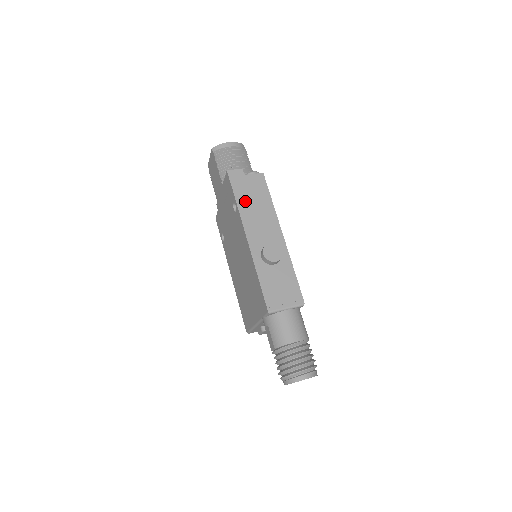
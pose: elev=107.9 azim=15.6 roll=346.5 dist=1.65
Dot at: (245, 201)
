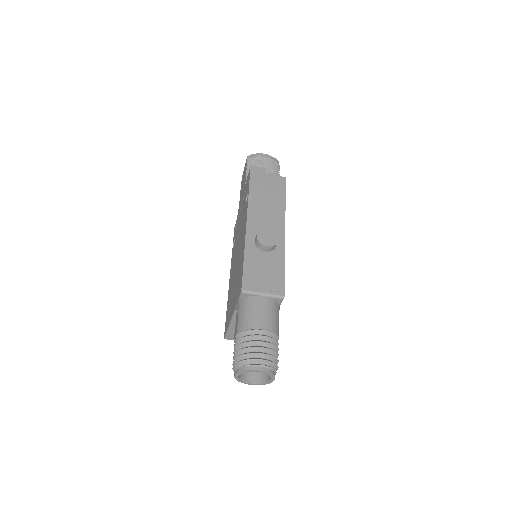
Dot at: (258, 193)
